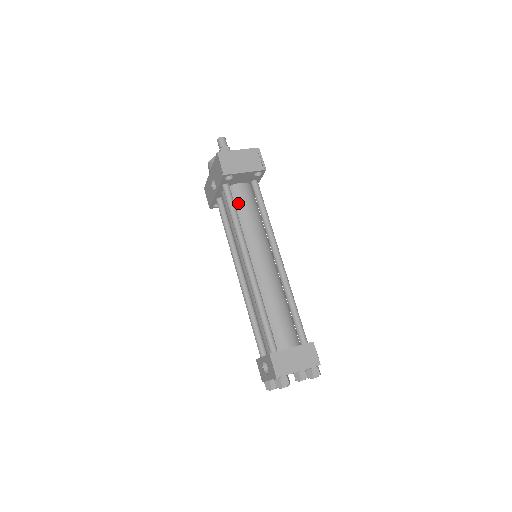
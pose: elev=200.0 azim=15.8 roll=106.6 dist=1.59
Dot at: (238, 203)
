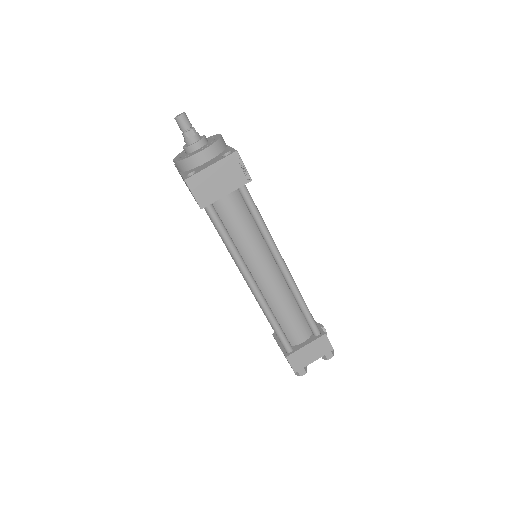
Dot at: (224, 215)
